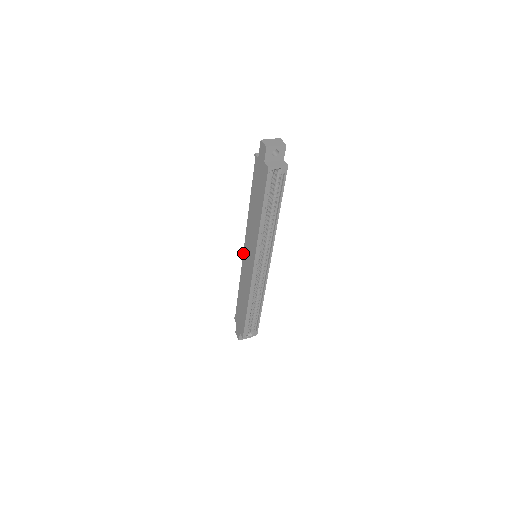
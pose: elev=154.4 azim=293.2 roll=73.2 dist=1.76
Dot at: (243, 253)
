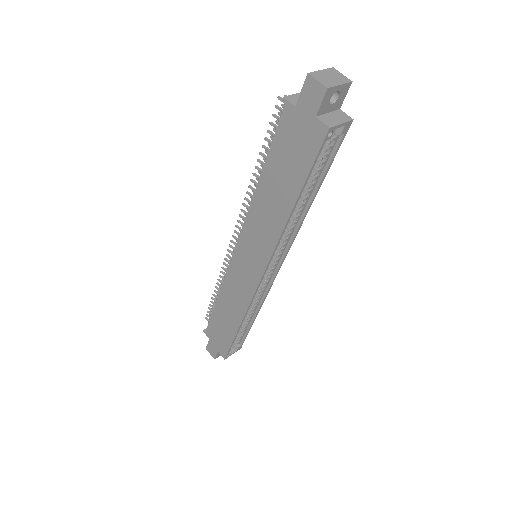
Dot at: (233, 253)
